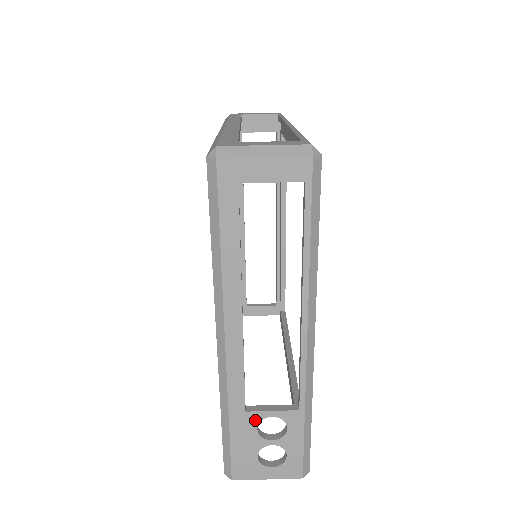
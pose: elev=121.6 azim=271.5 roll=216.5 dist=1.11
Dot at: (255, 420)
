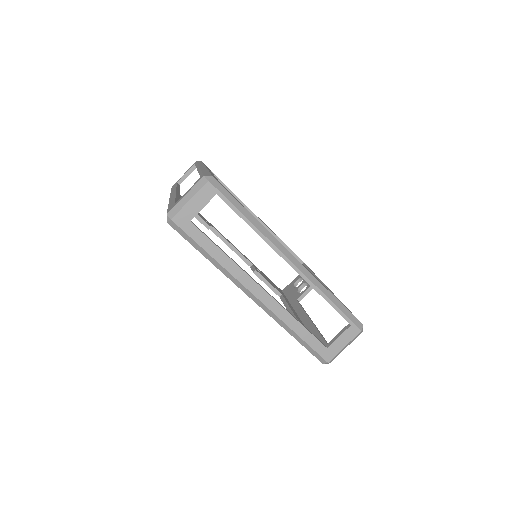
Dot at: occluded
